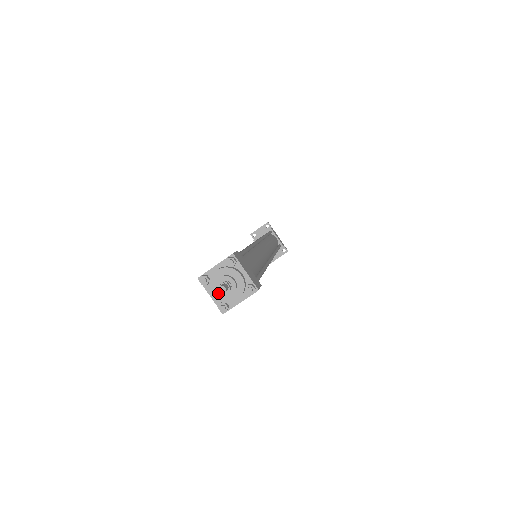
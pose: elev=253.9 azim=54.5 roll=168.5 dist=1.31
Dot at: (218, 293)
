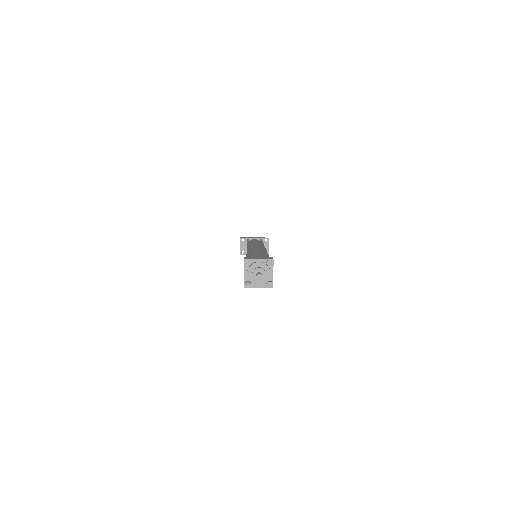
Dot at: (260, 281)
